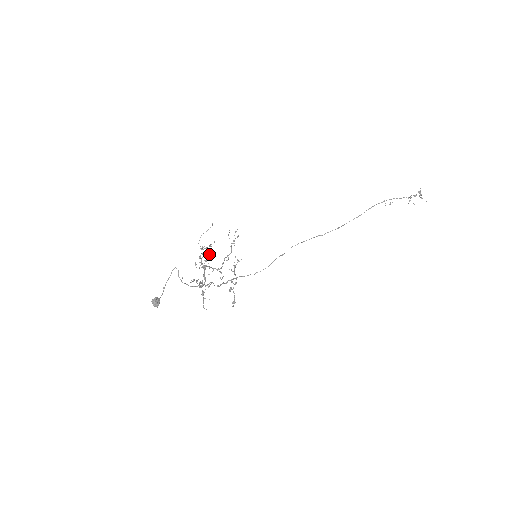
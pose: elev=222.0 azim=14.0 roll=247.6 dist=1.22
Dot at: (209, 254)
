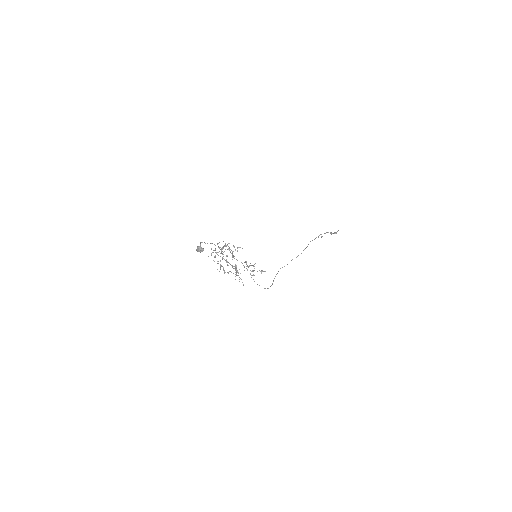
Dot at: occluded
